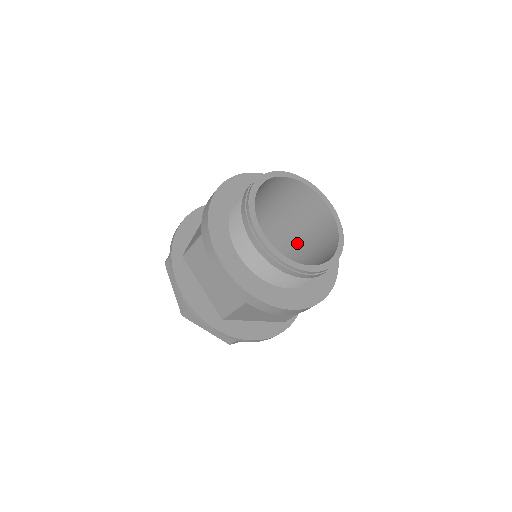
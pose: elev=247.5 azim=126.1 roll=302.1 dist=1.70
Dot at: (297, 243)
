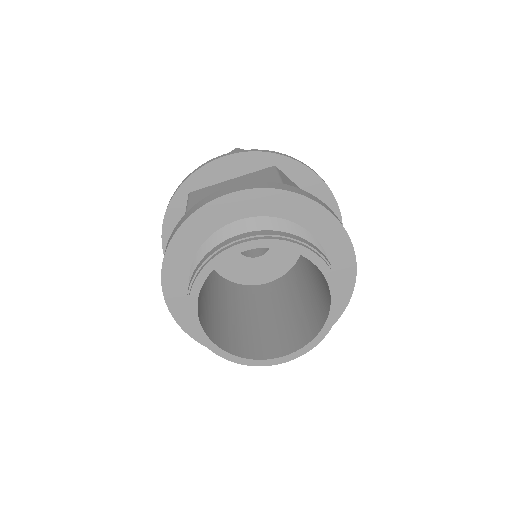
Dot at: occluded
